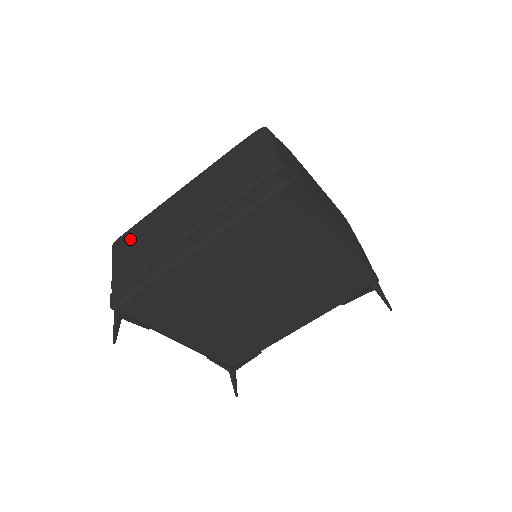
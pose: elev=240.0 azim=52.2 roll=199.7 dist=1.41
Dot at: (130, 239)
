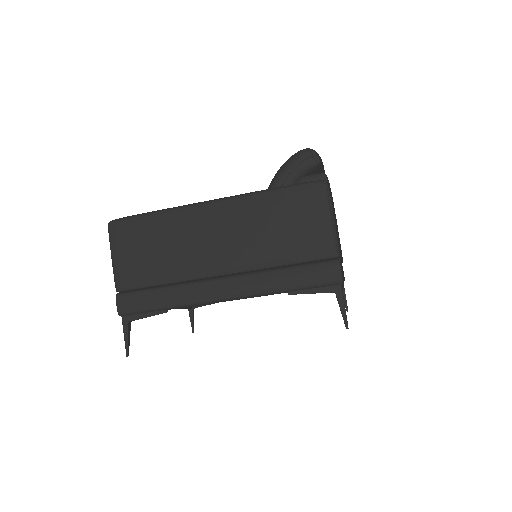
Dot at: (138, 236)
